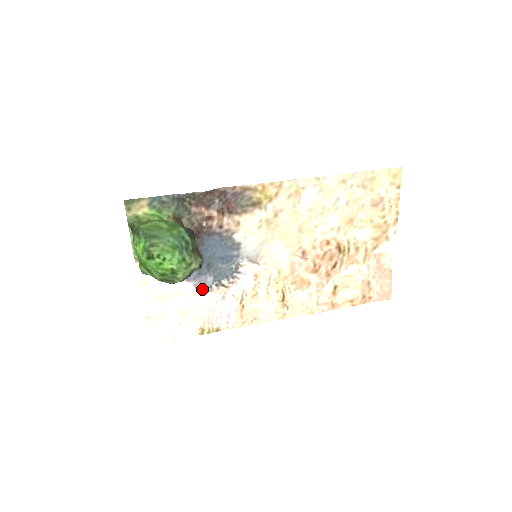
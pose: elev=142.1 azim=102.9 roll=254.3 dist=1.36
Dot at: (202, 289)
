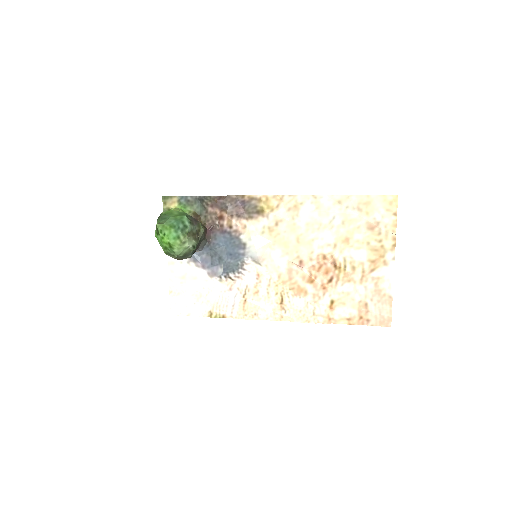
Dot at: (214, 278)
